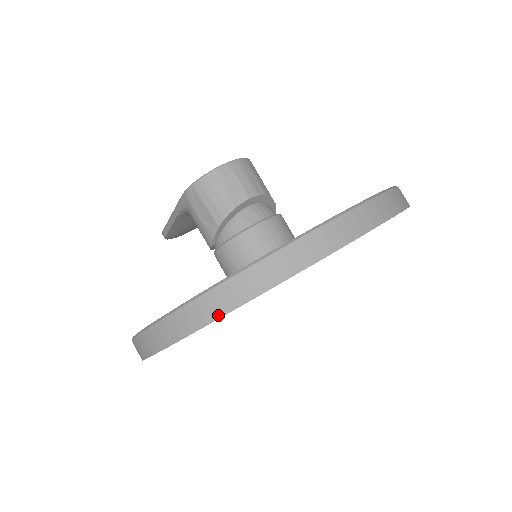
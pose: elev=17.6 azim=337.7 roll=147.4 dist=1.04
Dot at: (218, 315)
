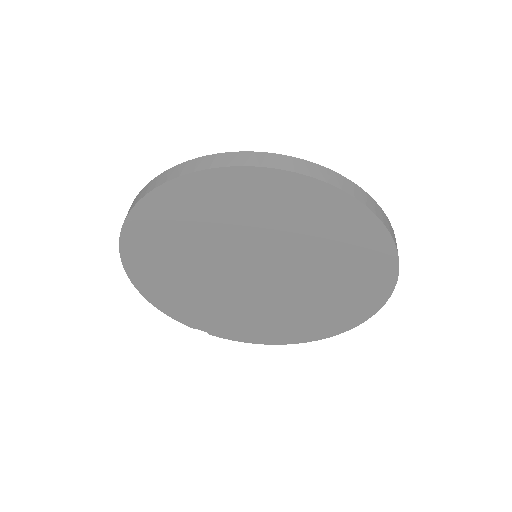
Dot at: (206, 168)
